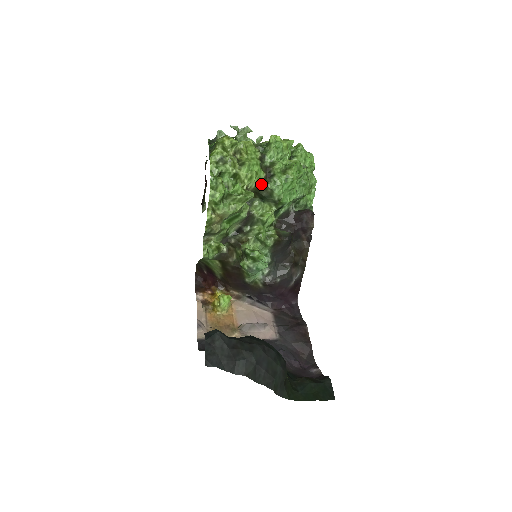
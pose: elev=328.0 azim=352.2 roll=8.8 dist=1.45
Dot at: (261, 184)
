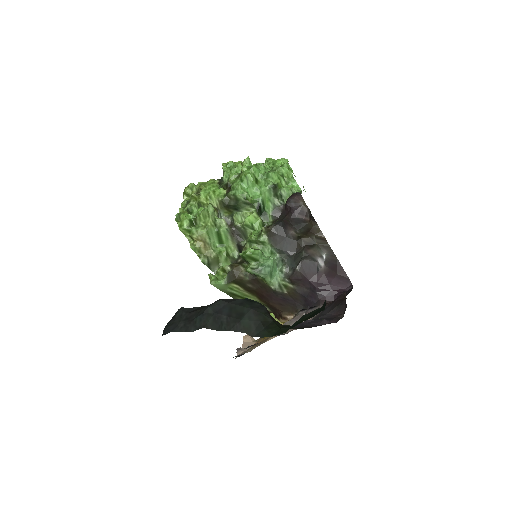
Dot at: (224, 197)
